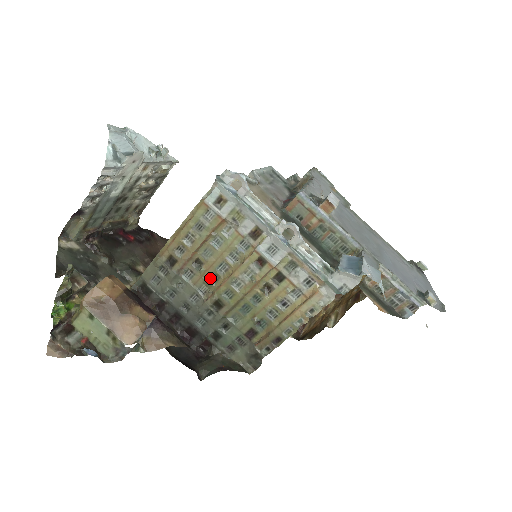
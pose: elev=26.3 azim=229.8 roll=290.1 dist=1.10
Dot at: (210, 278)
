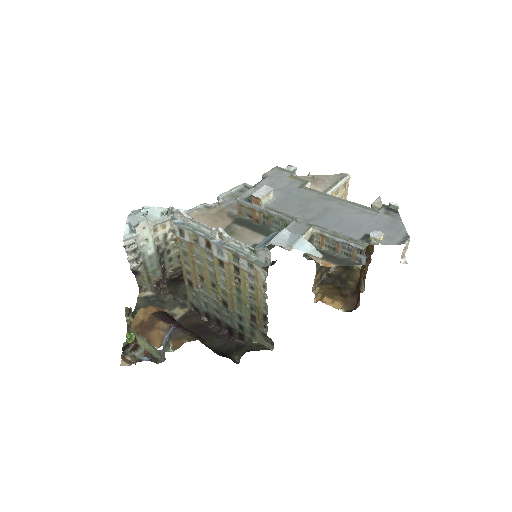
Dot at: (212, 286)
